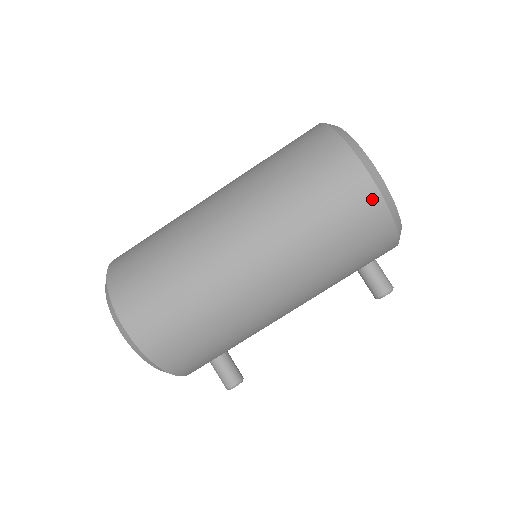
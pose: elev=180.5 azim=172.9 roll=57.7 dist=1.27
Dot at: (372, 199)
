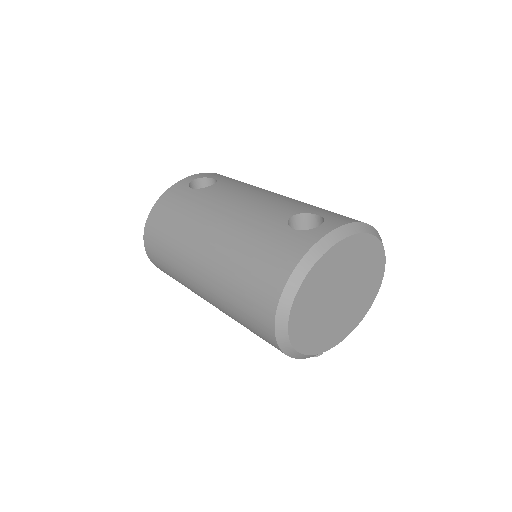
Dot at: (274, 345)
